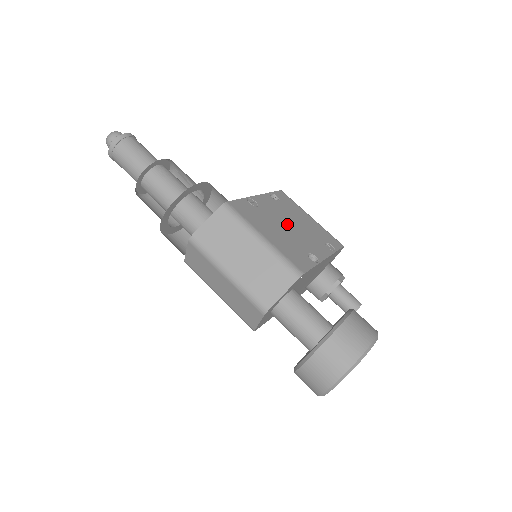
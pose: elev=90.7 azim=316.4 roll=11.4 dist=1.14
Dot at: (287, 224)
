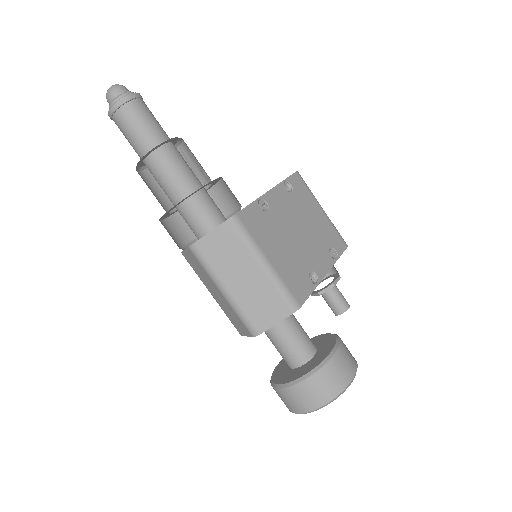
Dot at: (295, 230)
